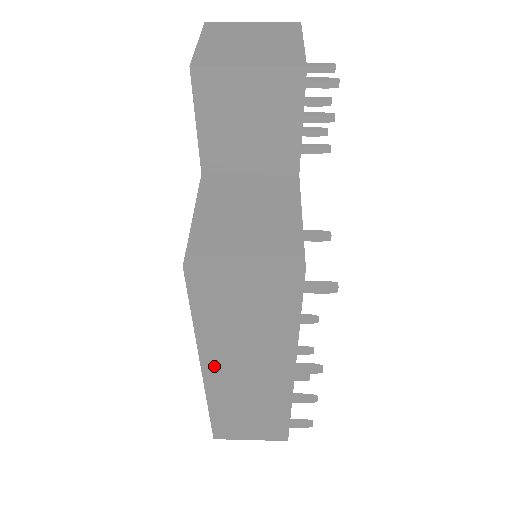
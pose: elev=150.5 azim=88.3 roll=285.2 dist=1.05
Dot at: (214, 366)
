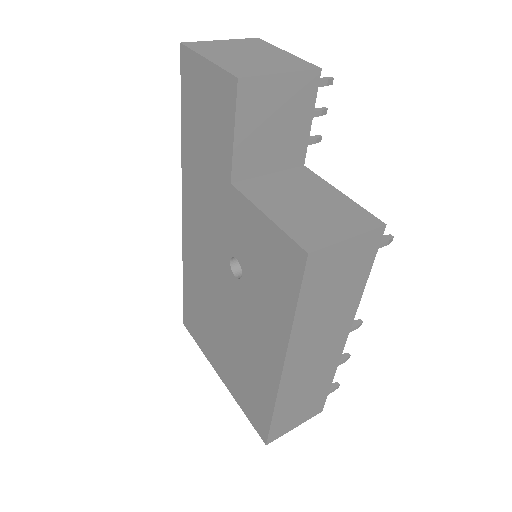
Dot at: (295, 356)
